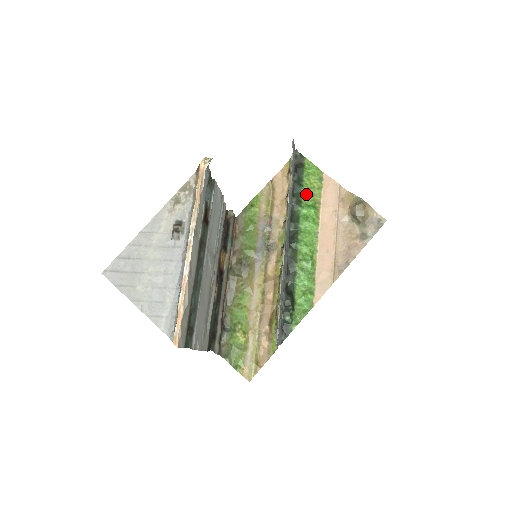
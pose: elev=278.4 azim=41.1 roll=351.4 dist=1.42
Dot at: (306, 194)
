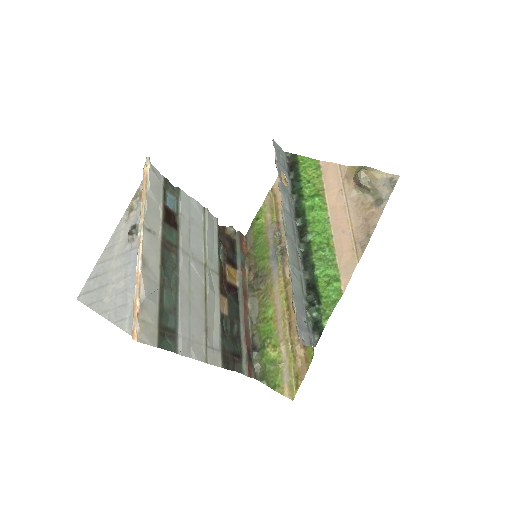
Dot at: (306, 187)
